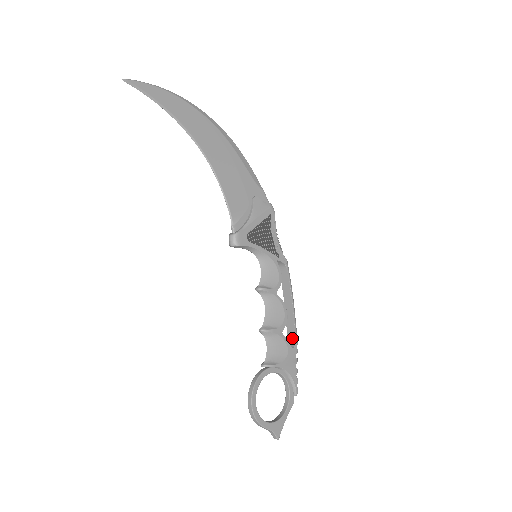
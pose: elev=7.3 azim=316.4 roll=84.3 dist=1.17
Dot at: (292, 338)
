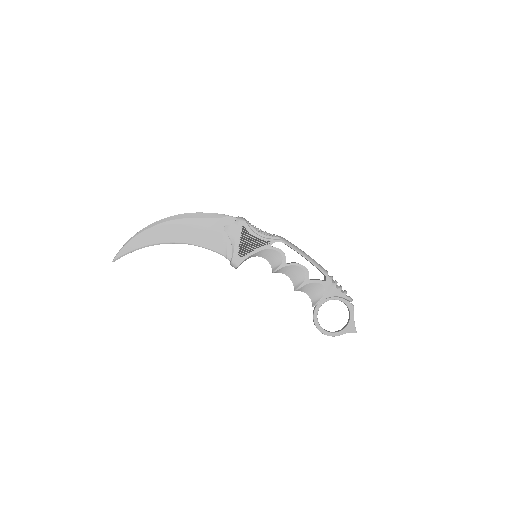
Dot at: (322, 273)
